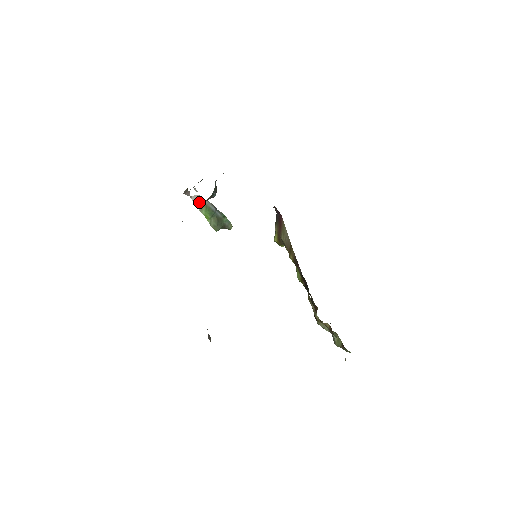
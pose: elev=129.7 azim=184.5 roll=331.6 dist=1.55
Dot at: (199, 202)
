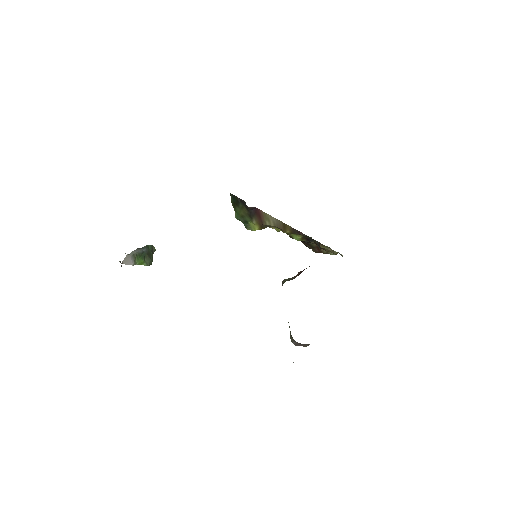
Dot at: (131, 259)
